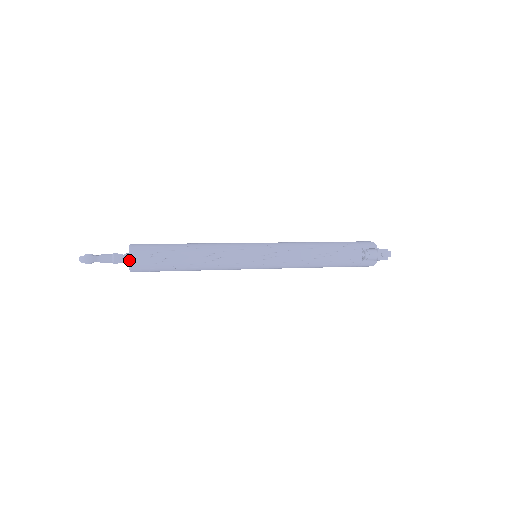
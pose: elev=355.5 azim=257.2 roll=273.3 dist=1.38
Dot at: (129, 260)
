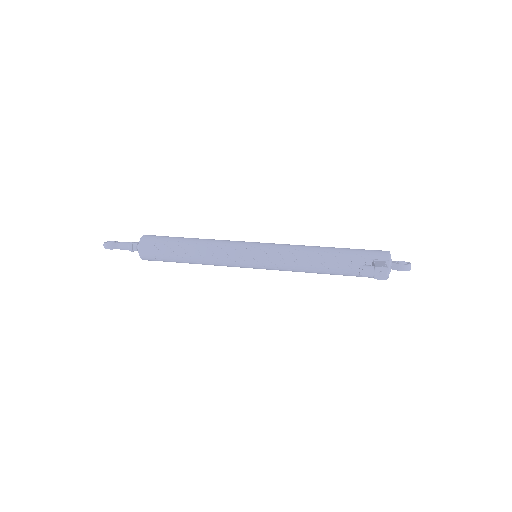
Dot at: (138, 251)
